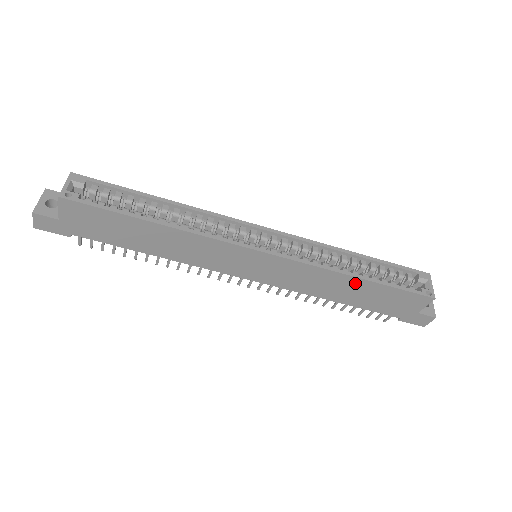
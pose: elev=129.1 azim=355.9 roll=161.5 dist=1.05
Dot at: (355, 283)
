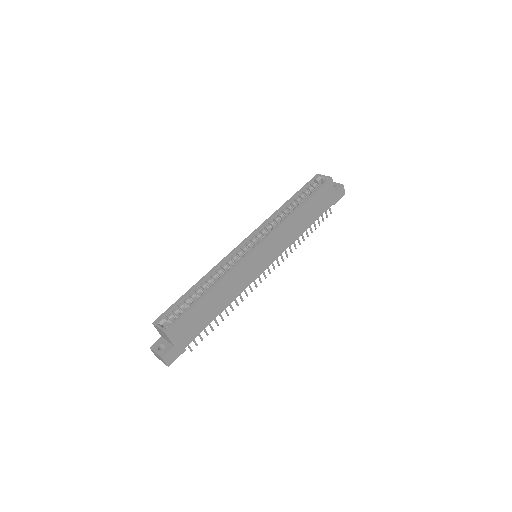
Dot at: (301, 212)
